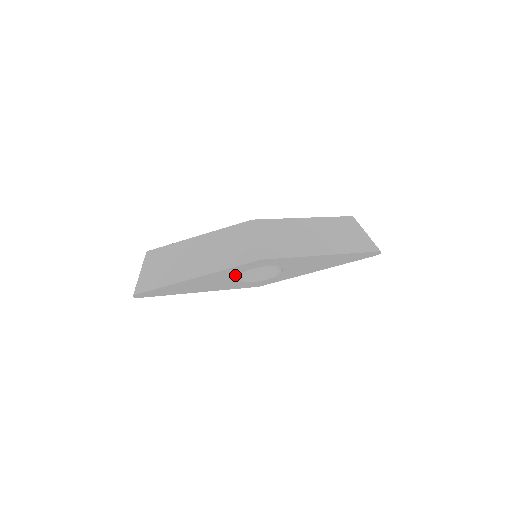
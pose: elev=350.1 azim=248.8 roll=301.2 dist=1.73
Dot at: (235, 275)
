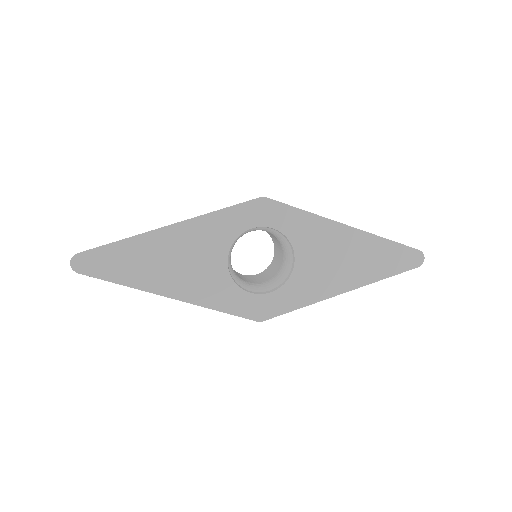
Dot at: (227, 245)
